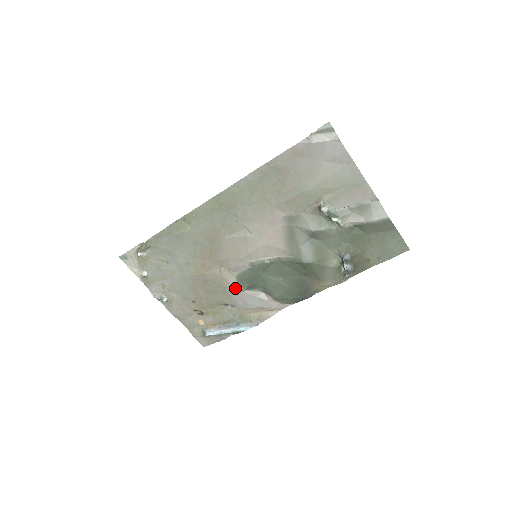
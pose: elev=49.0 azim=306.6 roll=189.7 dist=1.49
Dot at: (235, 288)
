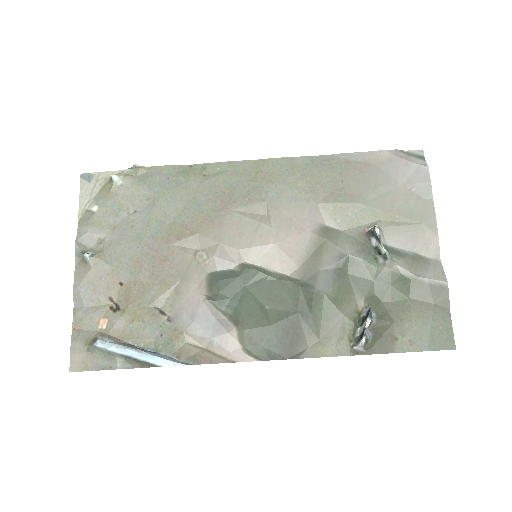
Dot at: (196, 289)
